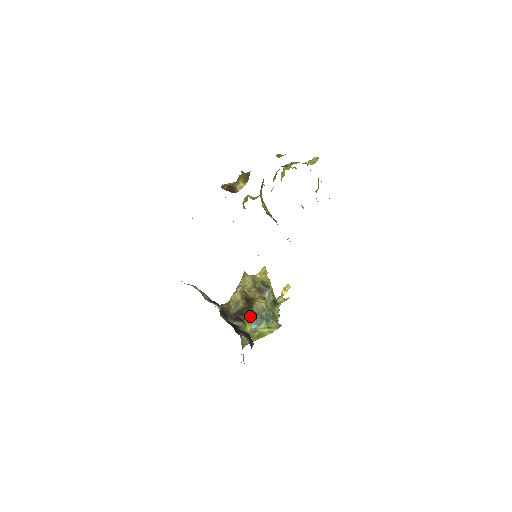
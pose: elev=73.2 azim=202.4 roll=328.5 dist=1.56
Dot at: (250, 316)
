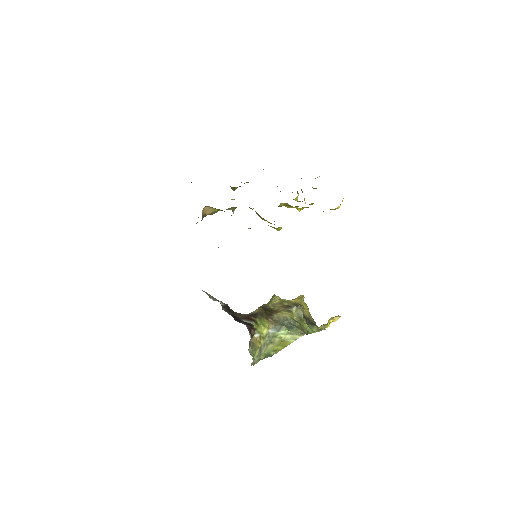
Dot at: (267, 322)
